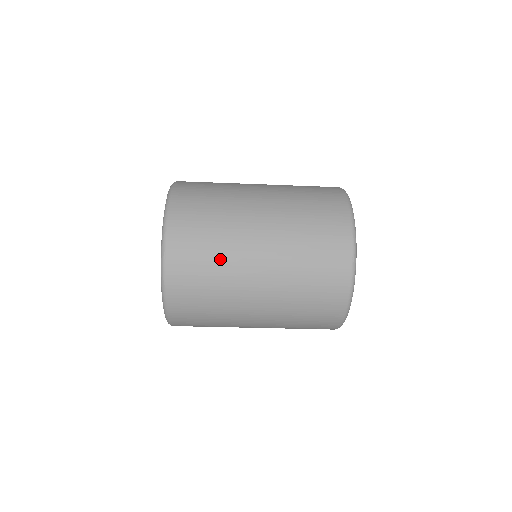
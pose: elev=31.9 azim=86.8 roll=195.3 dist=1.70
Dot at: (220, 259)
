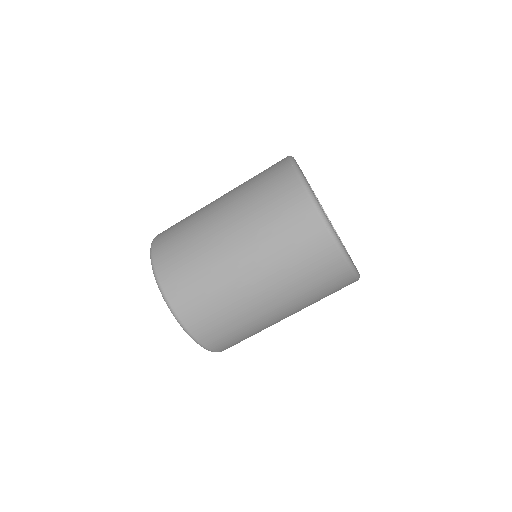
Dot at: (219, 294)
